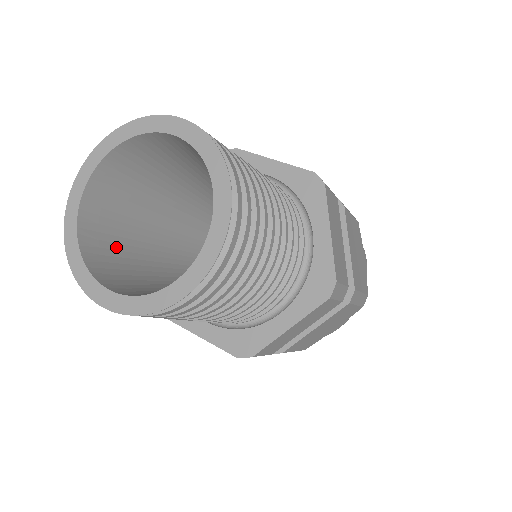
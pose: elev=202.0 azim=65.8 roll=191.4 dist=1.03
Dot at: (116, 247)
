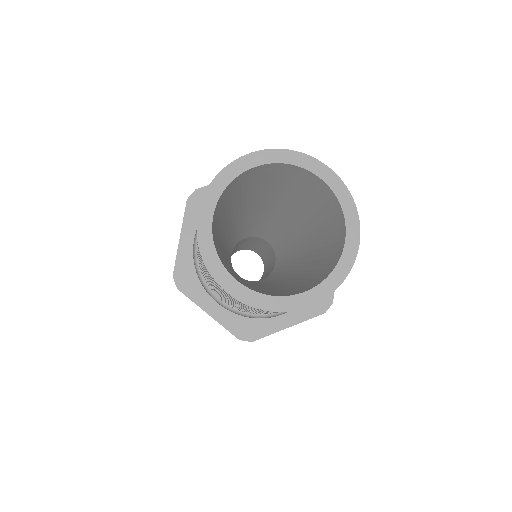
Dot at: (216, 236)
